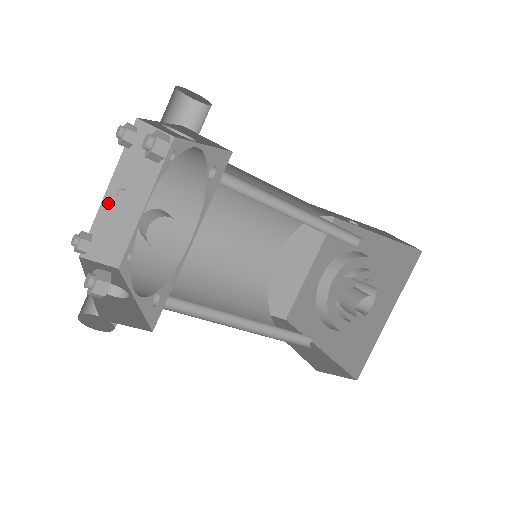
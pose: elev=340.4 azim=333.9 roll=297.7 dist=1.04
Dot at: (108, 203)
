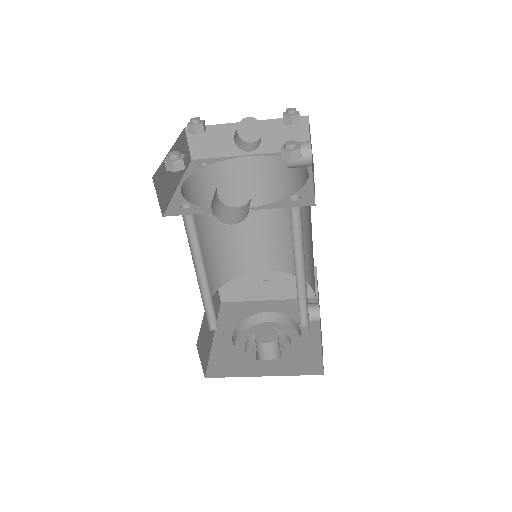
Dot at: occluded
